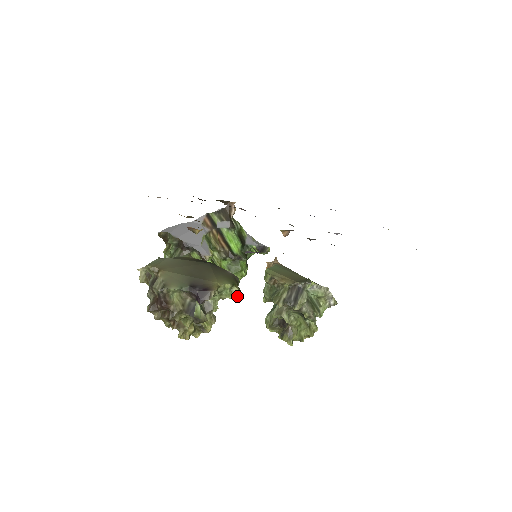
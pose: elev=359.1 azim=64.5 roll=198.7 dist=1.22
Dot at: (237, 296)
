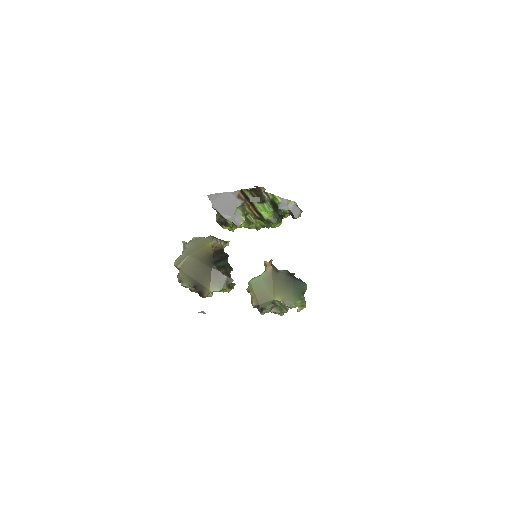
Dot at: (230, 289)
